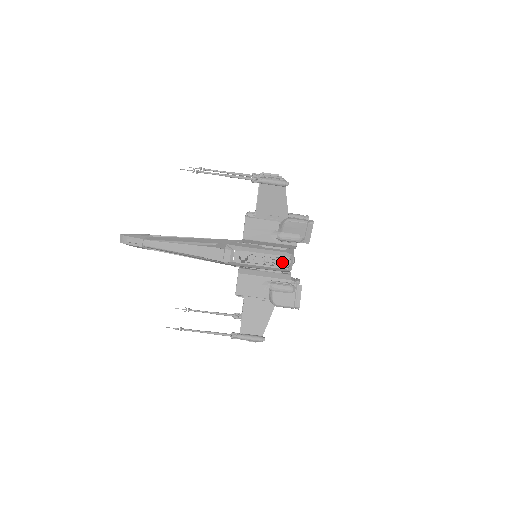
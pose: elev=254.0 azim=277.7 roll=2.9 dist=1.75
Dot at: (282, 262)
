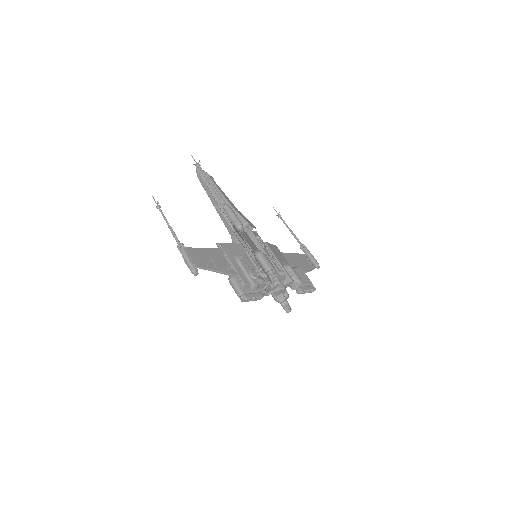
Dot at: occluded
